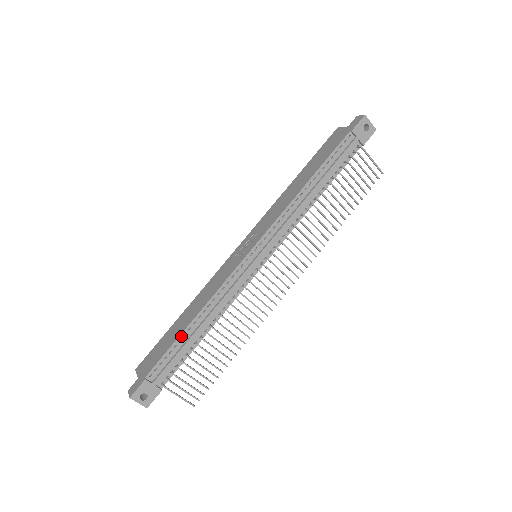
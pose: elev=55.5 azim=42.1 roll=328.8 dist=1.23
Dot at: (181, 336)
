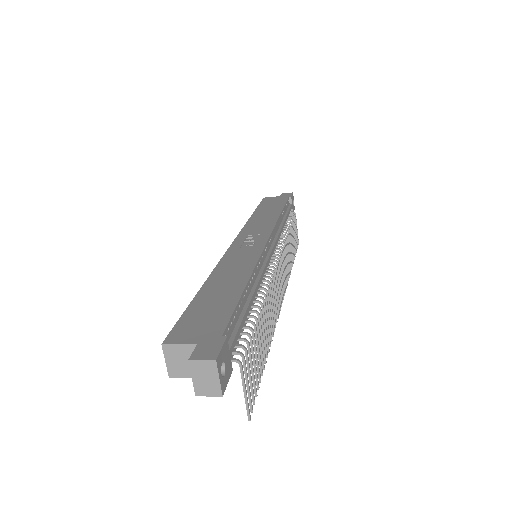
Dot at: (242, 296)
